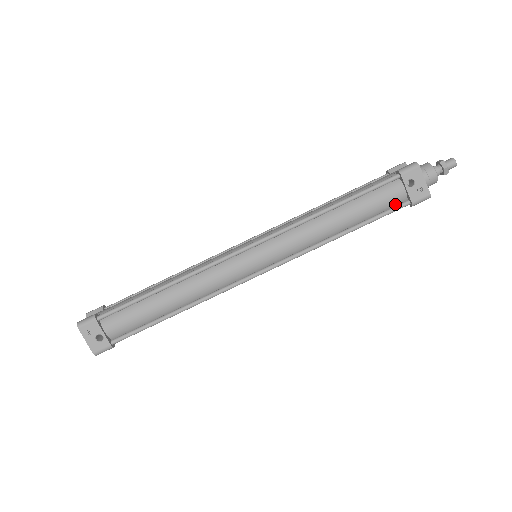
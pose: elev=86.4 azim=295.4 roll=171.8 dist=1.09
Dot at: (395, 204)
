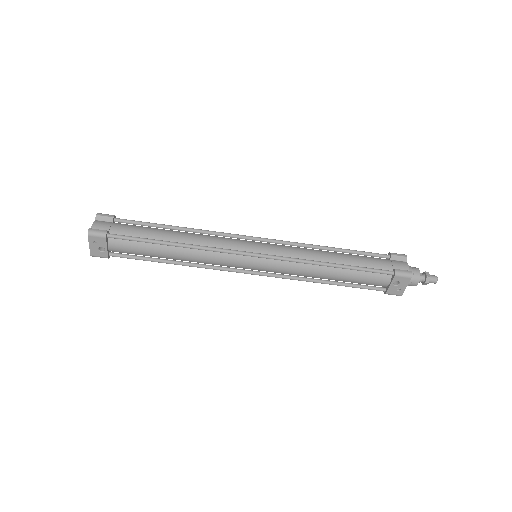
Dot at: (375, 285)
